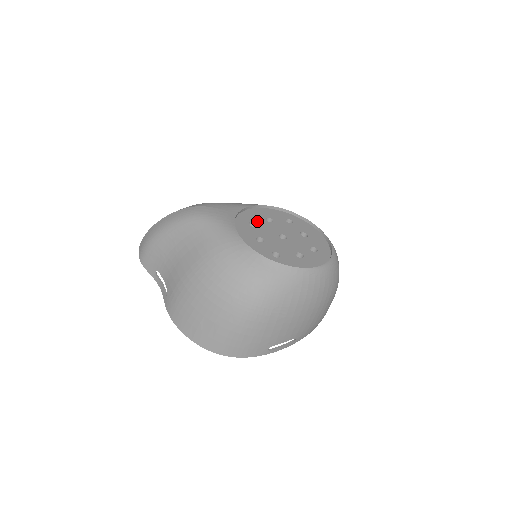
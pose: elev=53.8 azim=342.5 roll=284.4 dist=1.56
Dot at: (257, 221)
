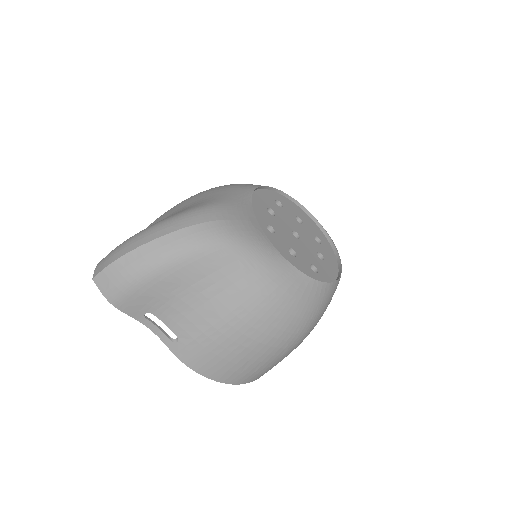
Dot at: (268, 221)
